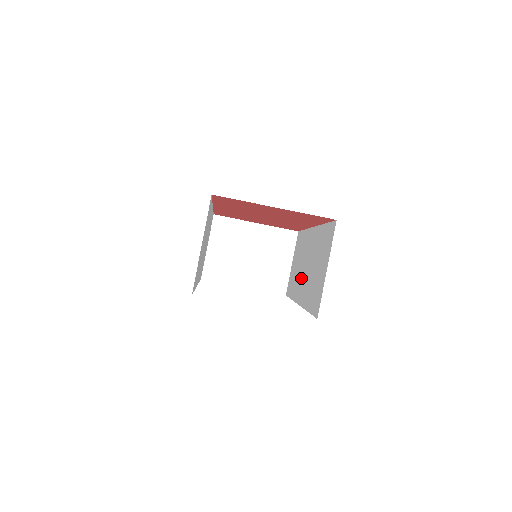
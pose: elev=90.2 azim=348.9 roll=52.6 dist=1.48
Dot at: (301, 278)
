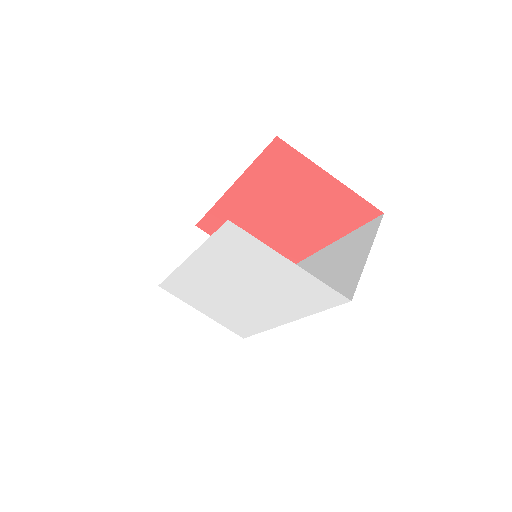
Dot at: occluded
